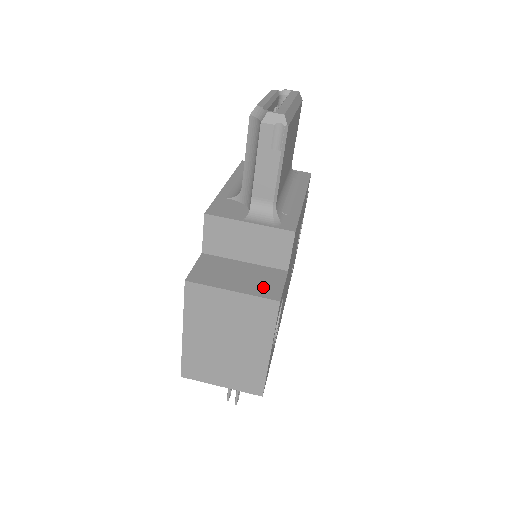
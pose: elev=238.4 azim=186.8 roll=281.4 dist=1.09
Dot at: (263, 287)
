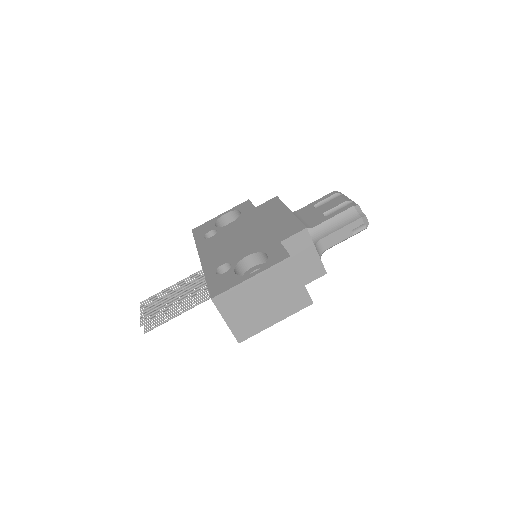
Dot at: occluded
